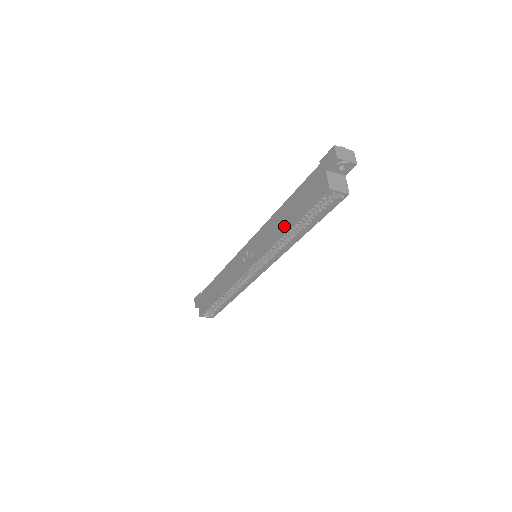
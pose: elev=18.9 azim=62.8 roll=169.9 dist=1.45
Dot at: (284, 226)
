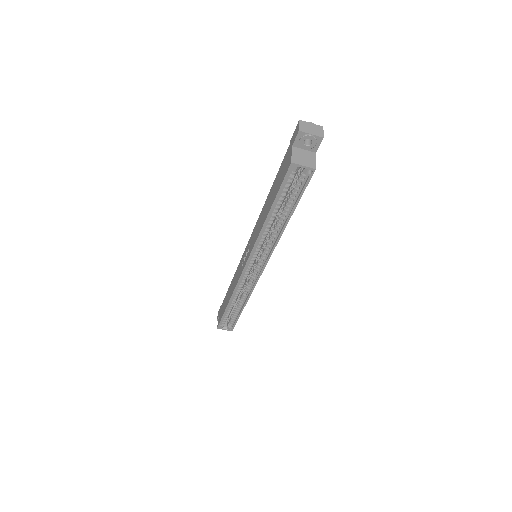
Dot at: (266, 214)
